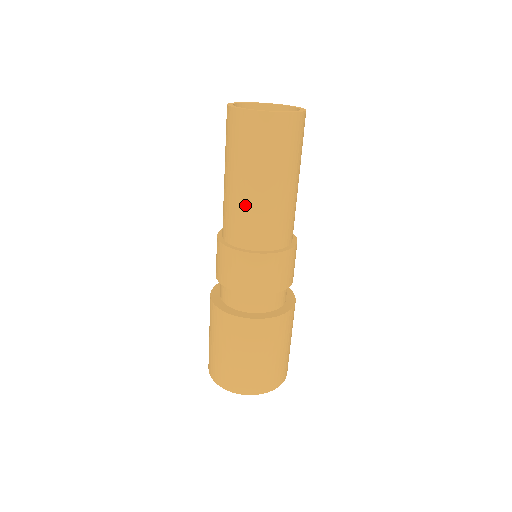
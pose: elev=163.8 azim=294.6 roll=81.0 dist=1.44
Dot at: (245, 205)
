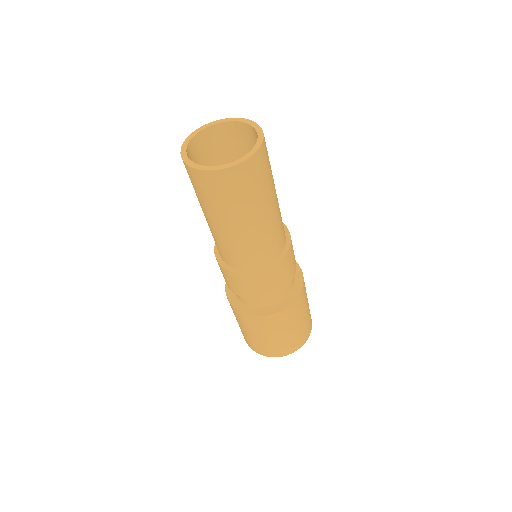
Dot at: occluded
